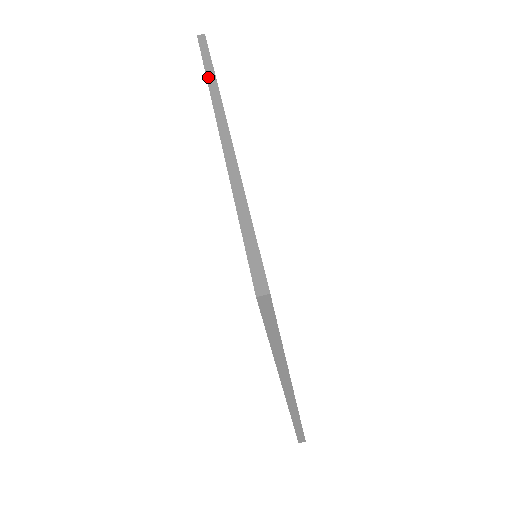
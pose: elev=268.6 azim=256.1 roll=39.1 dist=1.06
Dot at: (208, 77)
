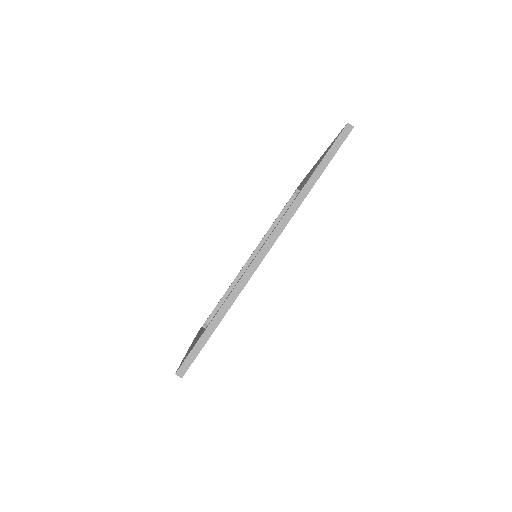
Dot at: (306, 185)
